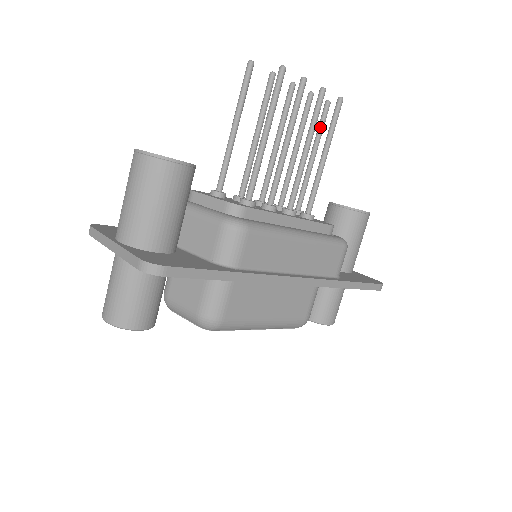
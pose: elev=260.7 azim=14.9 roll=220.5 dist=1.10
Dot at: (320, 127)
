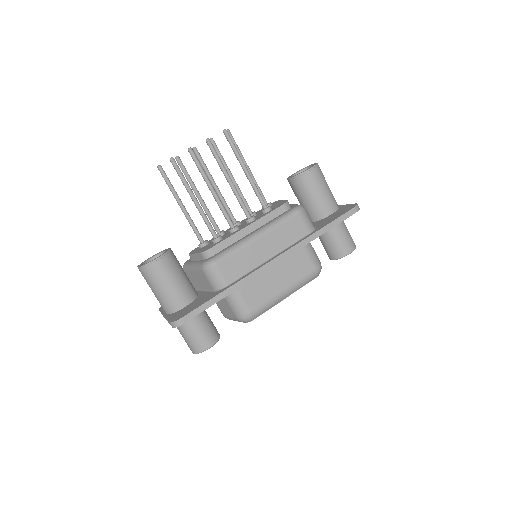
Dot at: occluded
